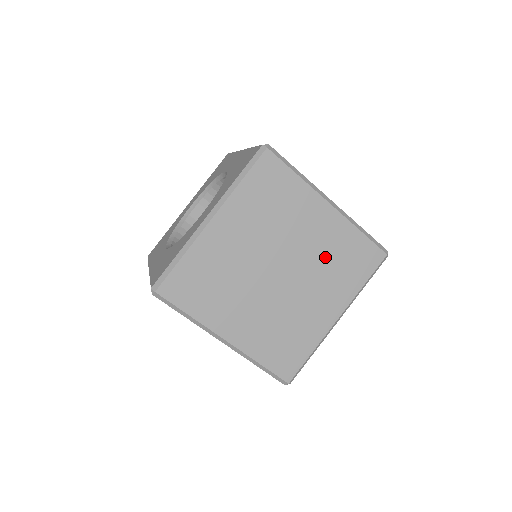
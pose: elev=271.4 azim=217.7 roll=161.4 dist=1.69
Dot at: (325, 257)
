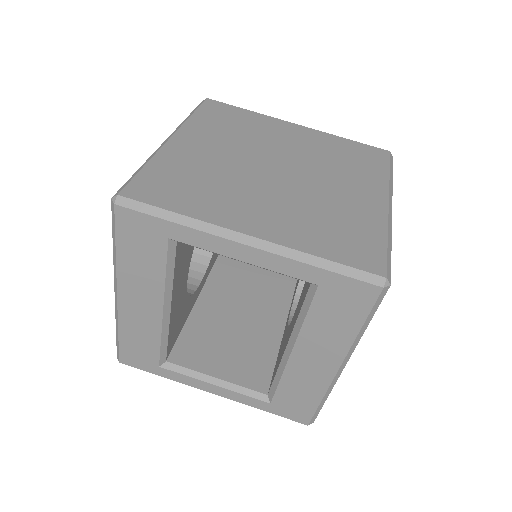
Dot at: (324, 156)
